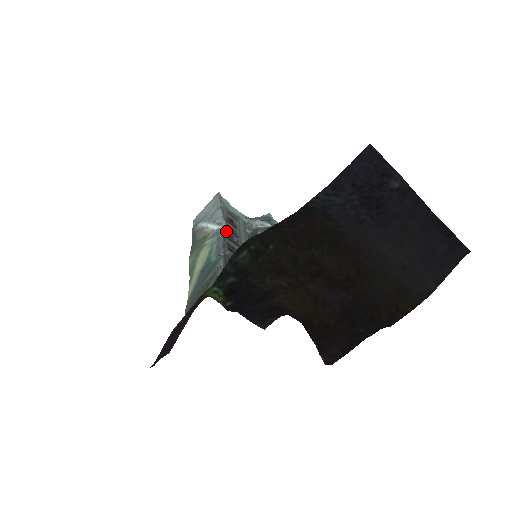
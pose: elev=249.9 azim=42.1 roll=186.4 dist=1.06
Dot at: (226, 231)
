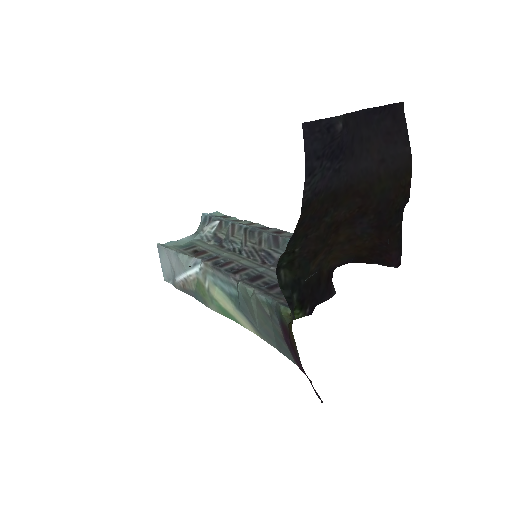
Dot at: (209, 264)
